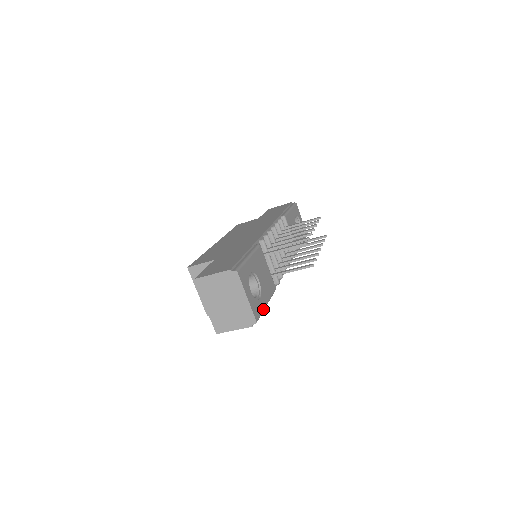
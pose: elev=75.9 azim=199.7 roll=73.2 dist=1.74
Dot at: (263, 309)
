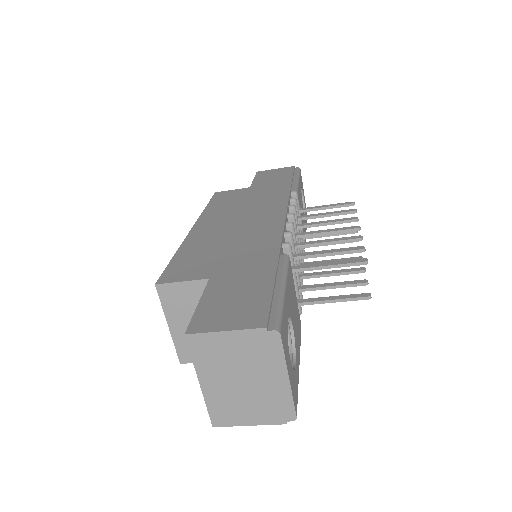
Dot at: (298, 381)
